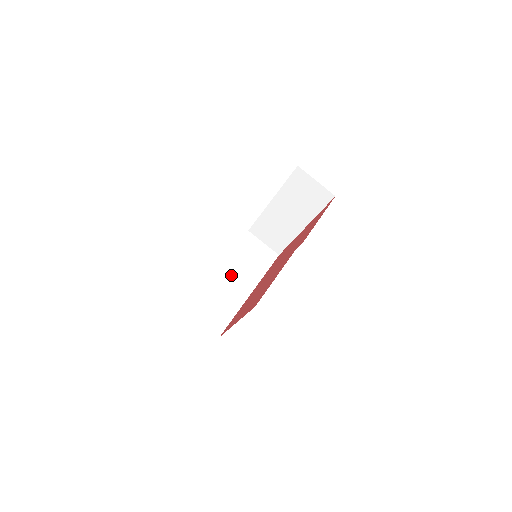
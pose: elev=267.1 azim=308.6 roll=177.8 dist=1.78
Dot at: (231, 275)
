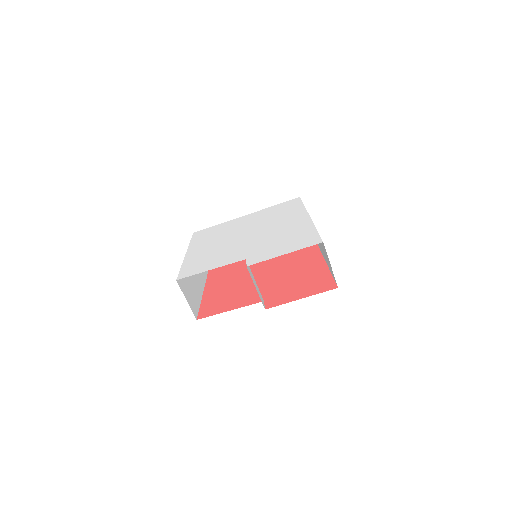
Dot at: occluded
